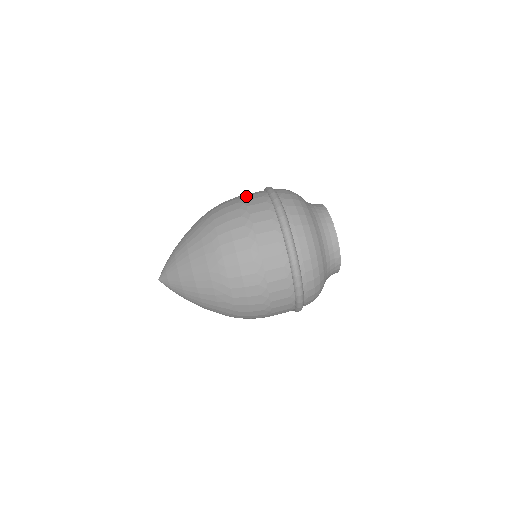
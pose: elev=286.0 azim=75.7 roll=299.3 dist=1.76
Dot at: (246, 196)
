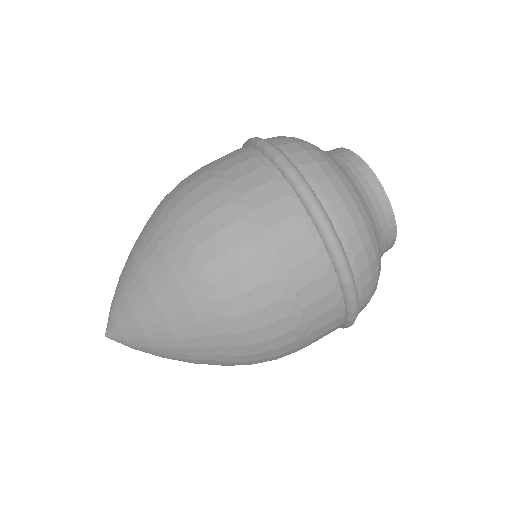
Dot at: occluded
